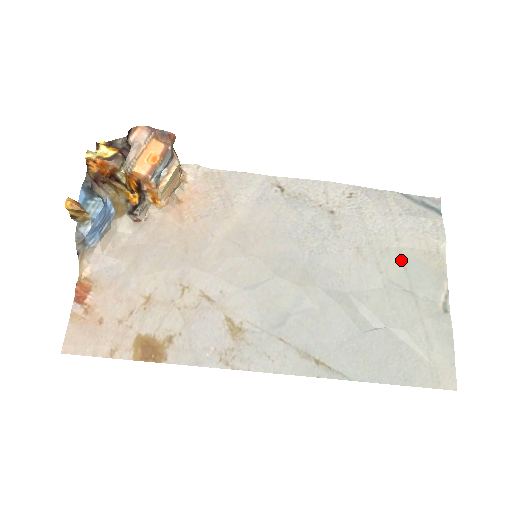
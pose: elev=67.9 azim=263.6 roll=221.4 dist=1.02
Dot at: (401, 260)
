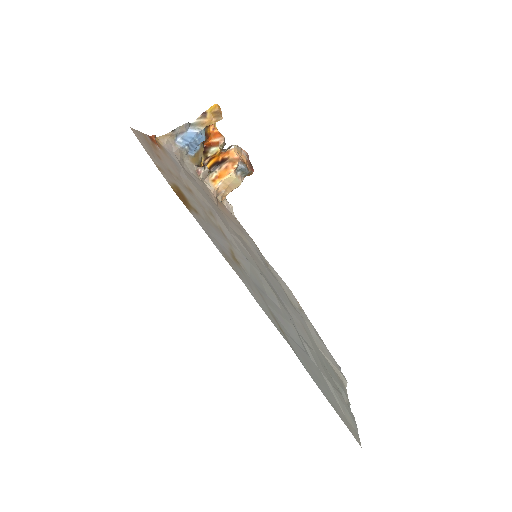
Dot at: (324, 359)
